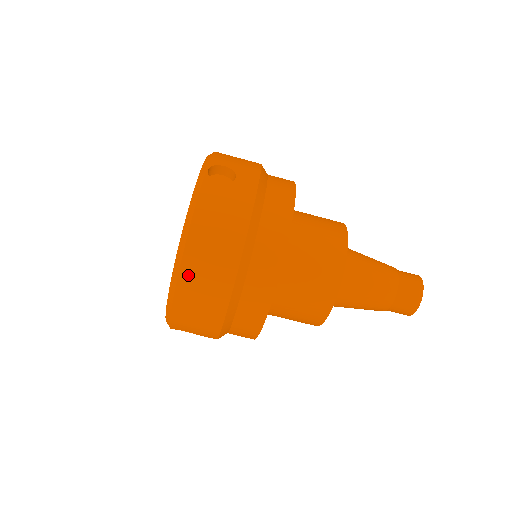
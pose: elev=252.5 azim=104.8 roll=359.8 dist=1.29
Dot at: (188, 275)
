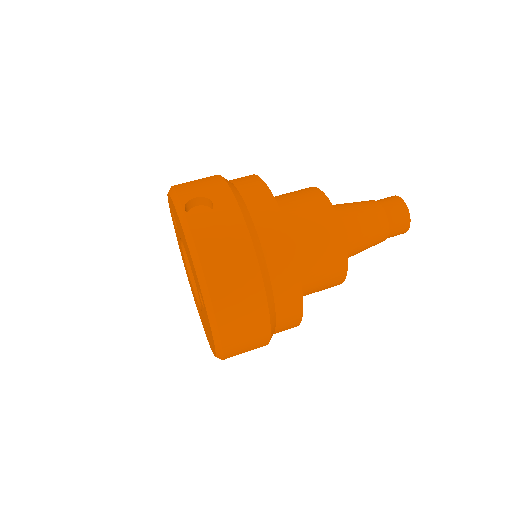
Dot at: (224, 312)
